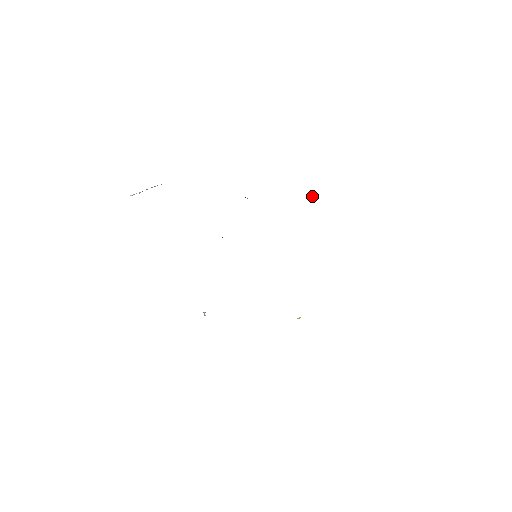
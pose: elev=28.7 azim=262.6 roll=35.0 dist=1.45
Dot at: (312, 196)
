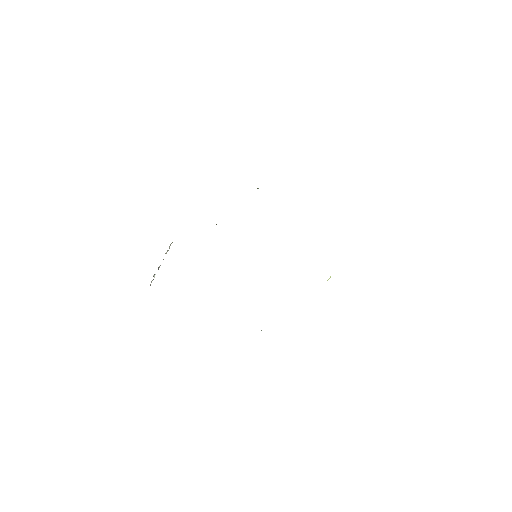
Dot at: occluded
